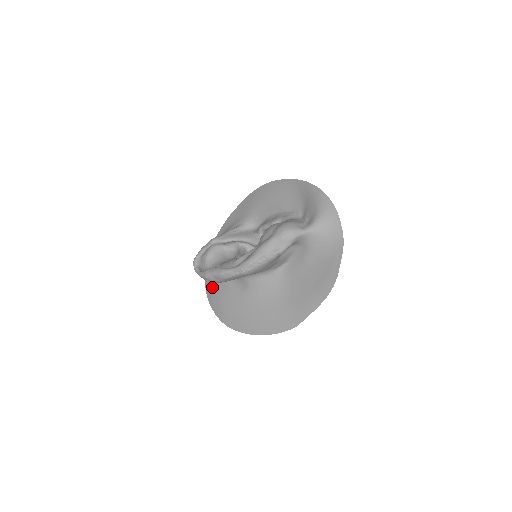
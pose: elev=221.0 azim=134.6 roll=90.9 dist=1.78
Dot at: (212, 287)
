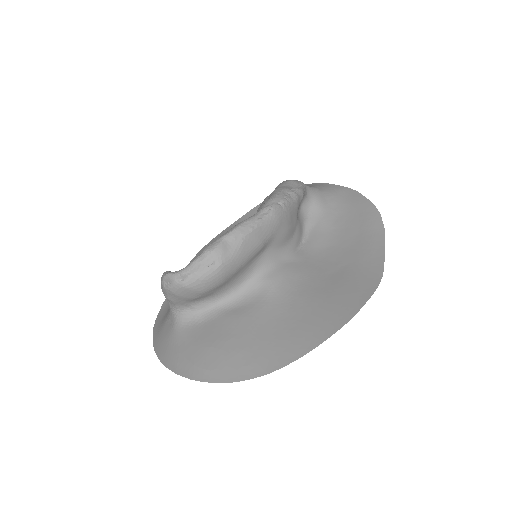
Dot at: (197, 351)
